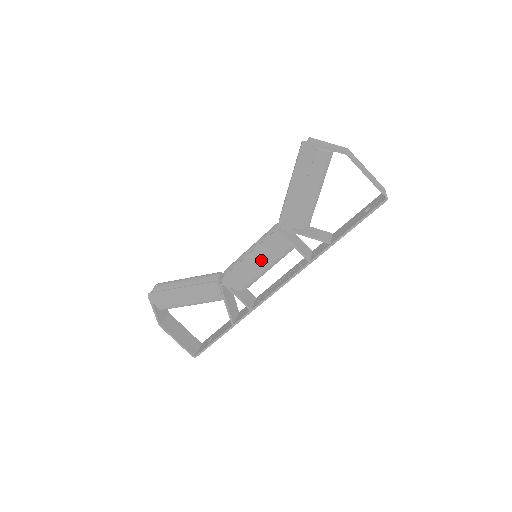
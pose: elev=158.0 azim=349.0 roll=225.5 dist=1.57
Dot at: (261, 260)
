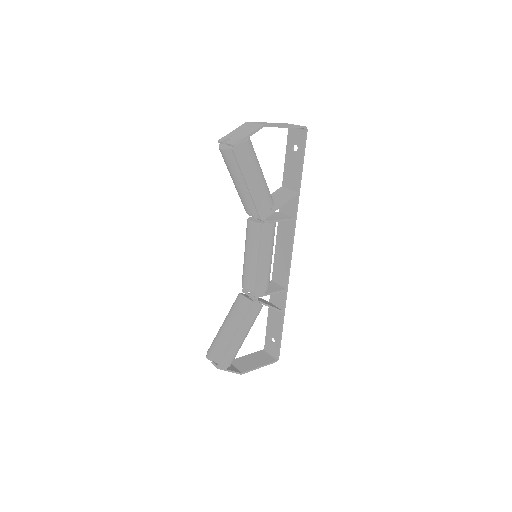
Dot at: (269, 254)
